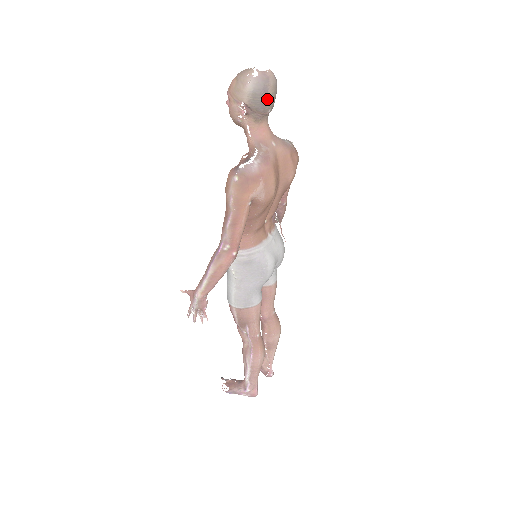
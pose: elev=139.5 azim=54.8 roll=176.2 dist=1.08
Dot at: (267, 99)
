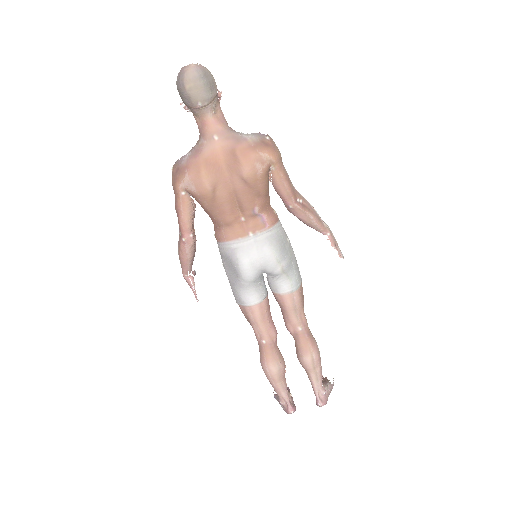
Dot at: (187, 93)
